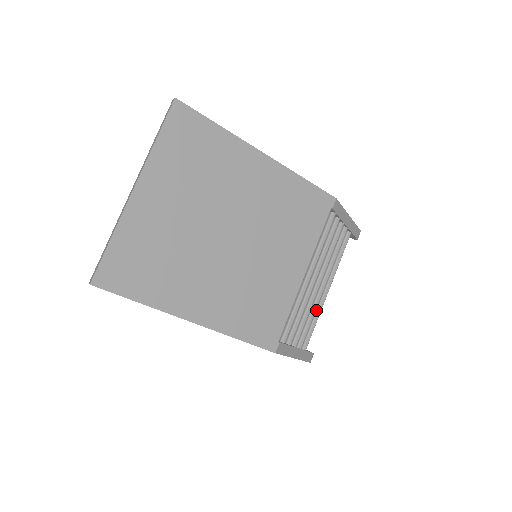
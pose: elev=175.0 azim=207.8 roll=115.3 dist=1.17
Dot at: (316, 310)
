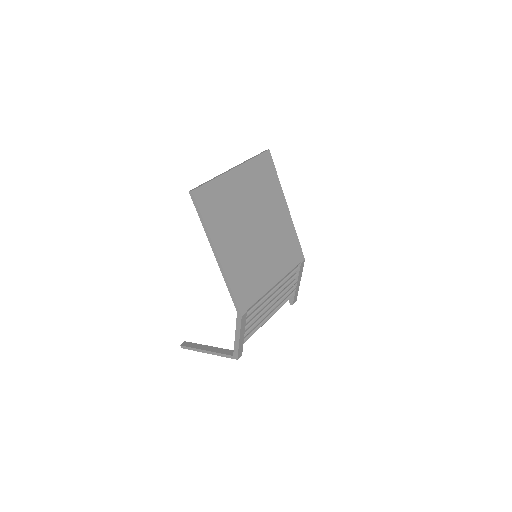
Dot at: (259, 324)
